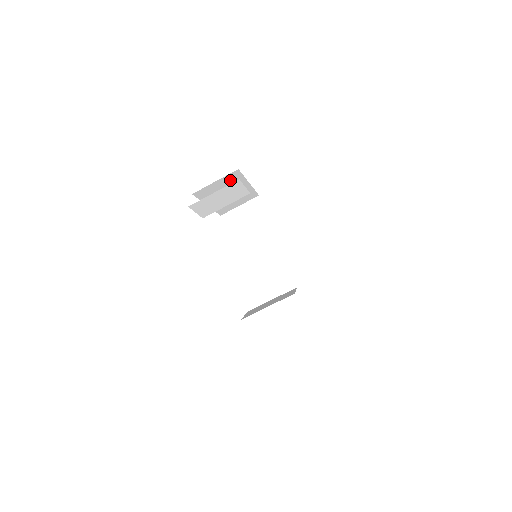
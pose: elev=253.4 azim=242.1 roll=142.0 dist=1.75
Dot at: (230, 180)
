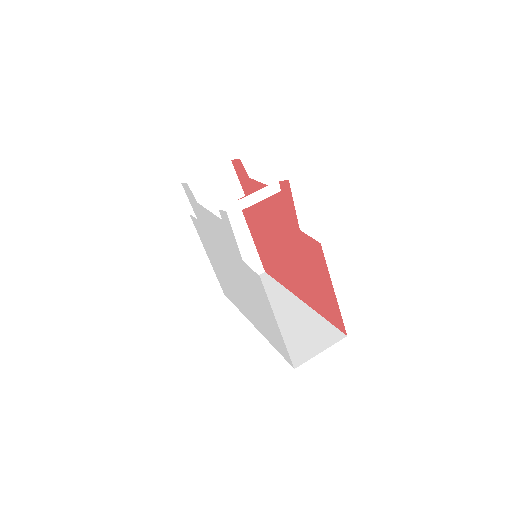
Dot at: occluded
